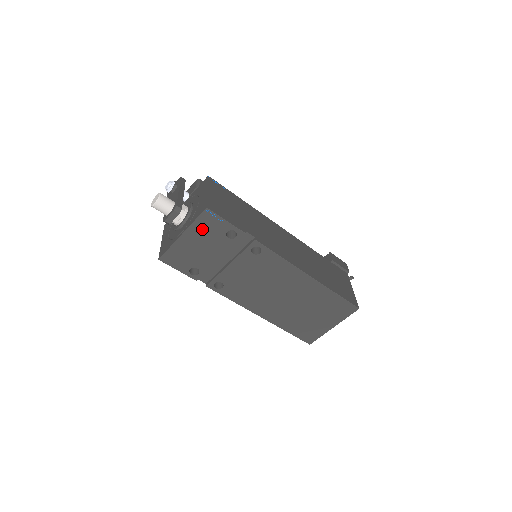
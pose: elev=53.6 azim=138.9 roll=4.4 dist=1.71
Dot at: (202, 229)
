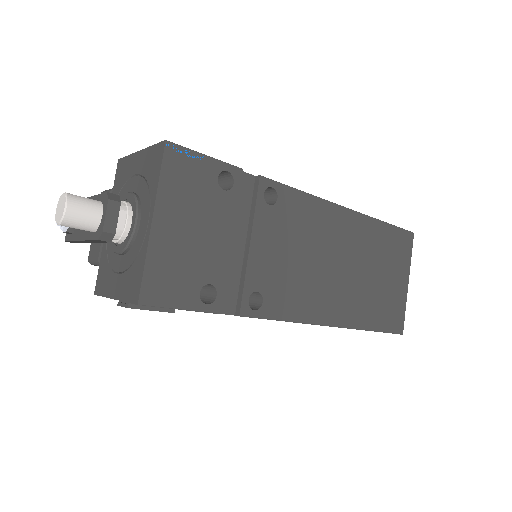
Dot at: (179, 191)
